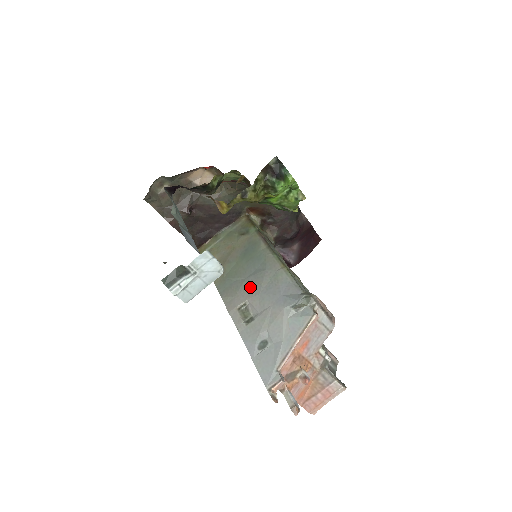
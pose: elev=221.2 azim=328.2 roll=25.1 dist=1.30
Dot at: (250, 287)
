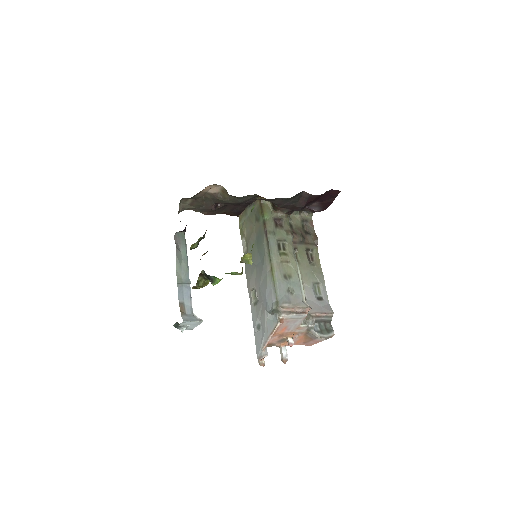
Dot at: (256, 276)
